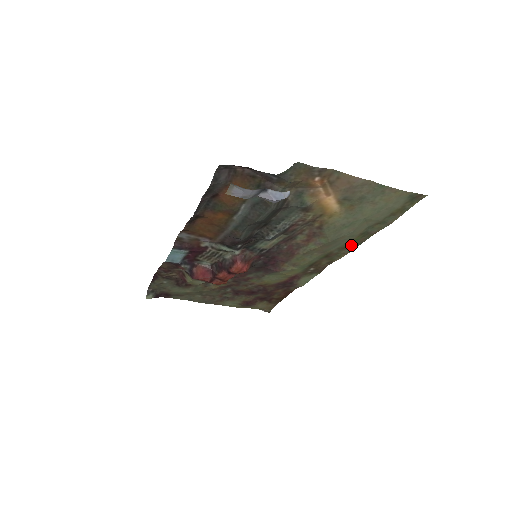
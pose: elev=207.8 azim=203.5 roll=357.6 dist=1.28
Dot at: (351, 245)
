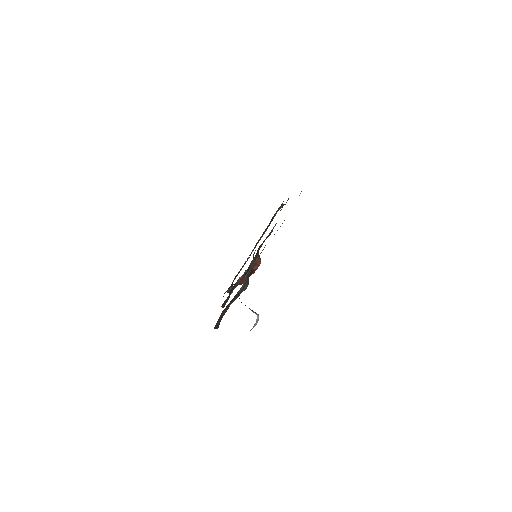
Dot at: occluded
